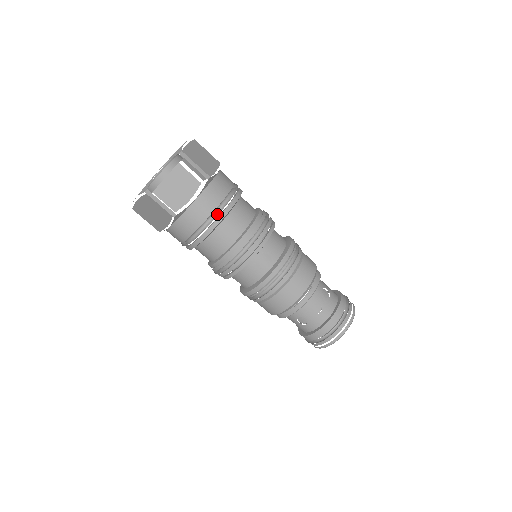
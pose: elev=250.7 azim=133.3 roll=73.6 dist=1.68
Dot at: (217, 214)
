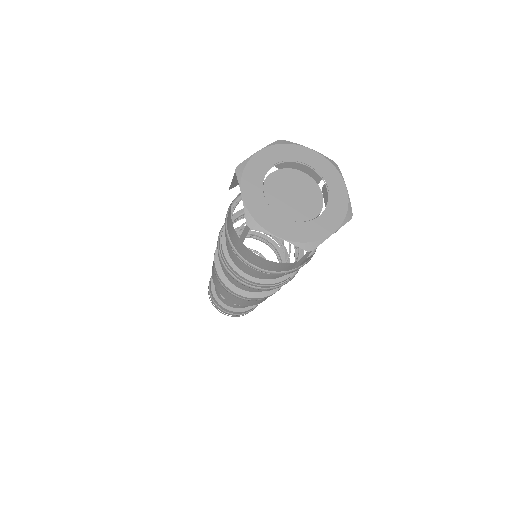
Dot at: occluded
